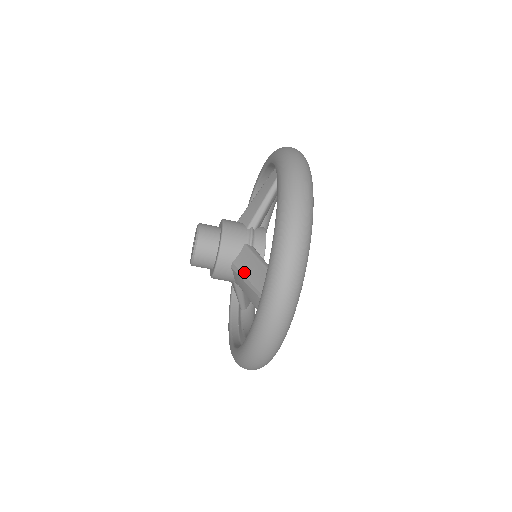
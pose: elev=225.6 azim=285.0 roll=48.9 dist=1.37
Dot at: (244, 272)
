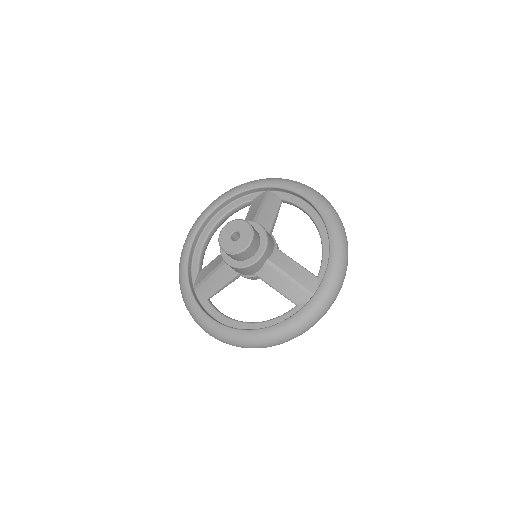
Dot at: (284, 269)
